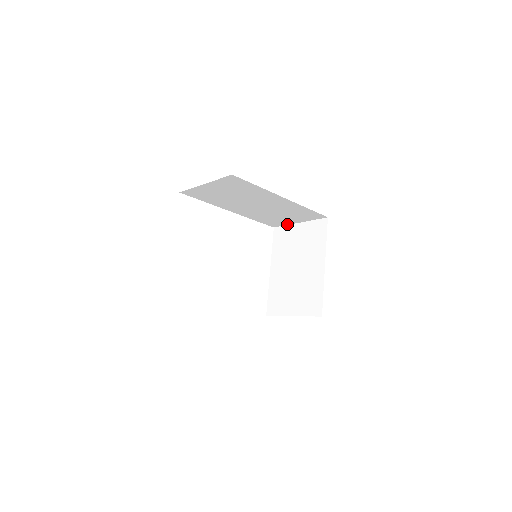
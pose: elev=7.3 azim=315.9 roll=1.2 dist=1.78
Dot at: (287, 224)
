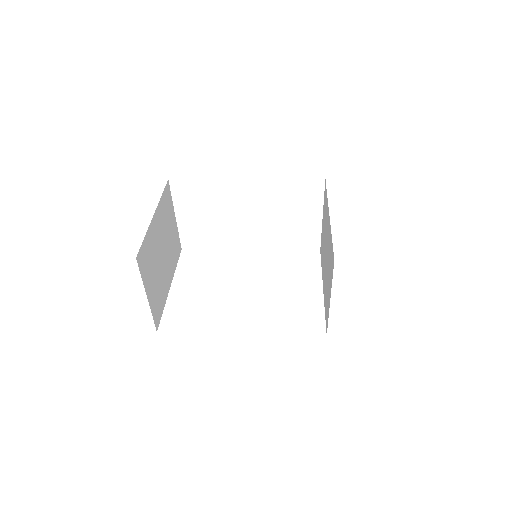
Dot at: (319, 231)
